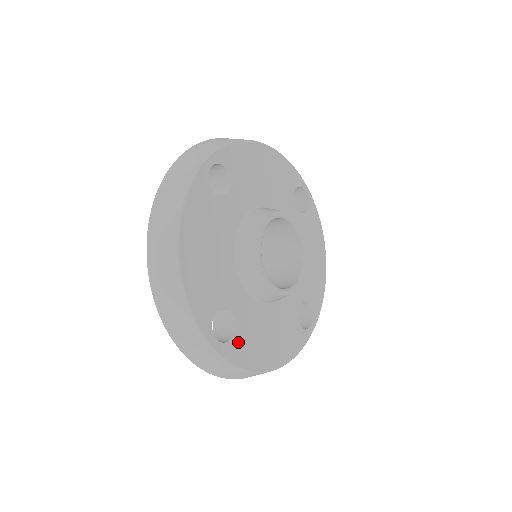
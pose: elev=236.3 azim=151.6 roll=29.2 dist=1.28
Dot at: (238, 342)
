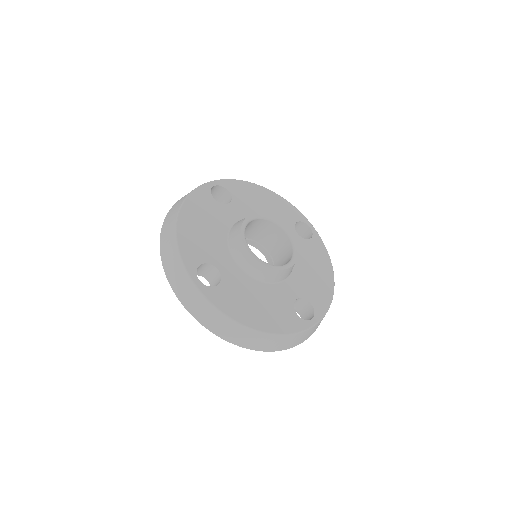
Dot at: (221, 292)
